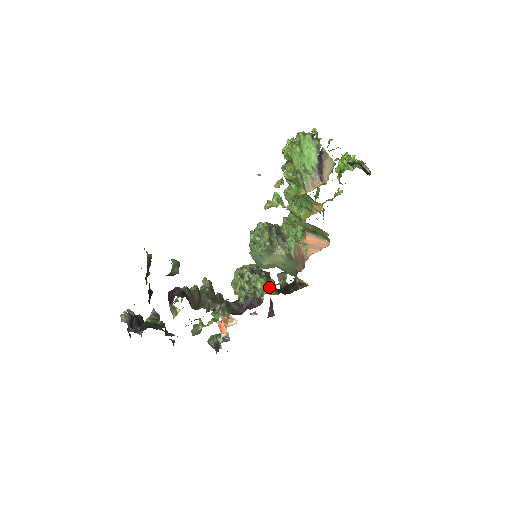
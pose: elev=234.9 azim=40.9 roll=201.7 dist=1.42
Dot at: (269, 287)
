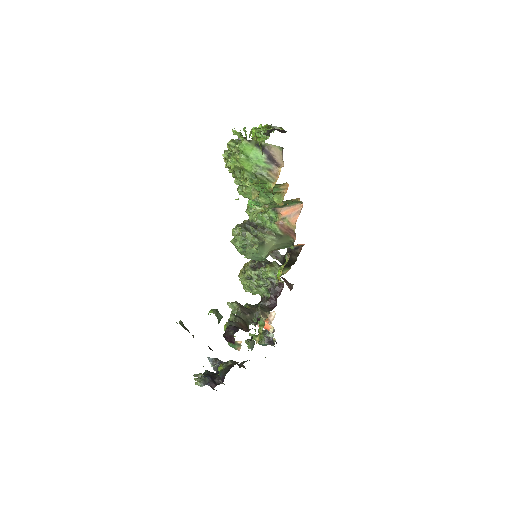
Dot at: (278, 269)
